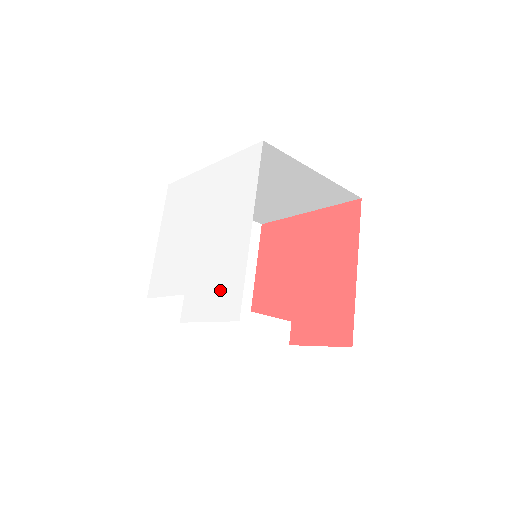
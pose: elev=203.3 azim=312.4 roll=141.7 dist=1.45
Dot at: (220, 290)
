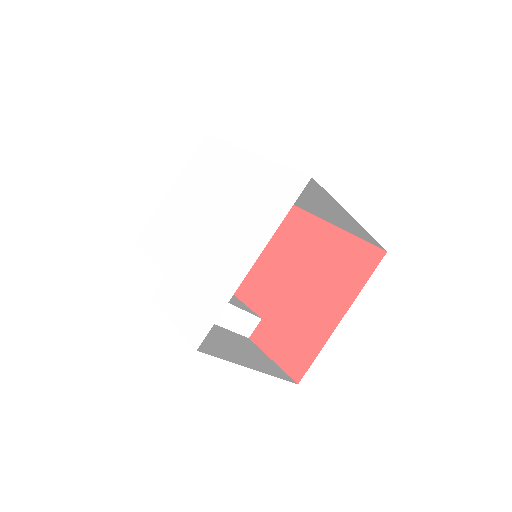
Dot at: (196, 302)
